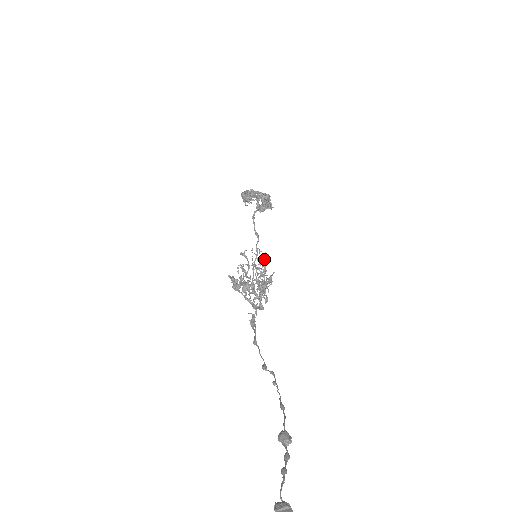
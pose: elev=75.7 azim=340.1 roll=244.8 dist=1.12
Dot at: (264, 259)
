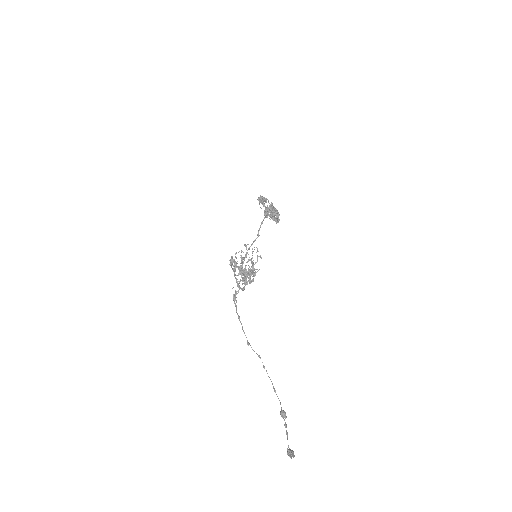
Dot at: occluded
